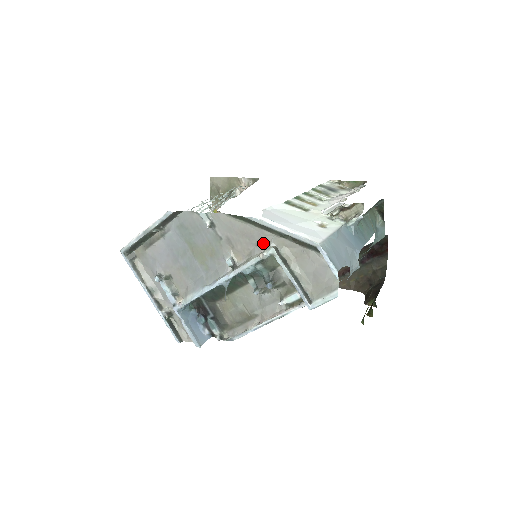
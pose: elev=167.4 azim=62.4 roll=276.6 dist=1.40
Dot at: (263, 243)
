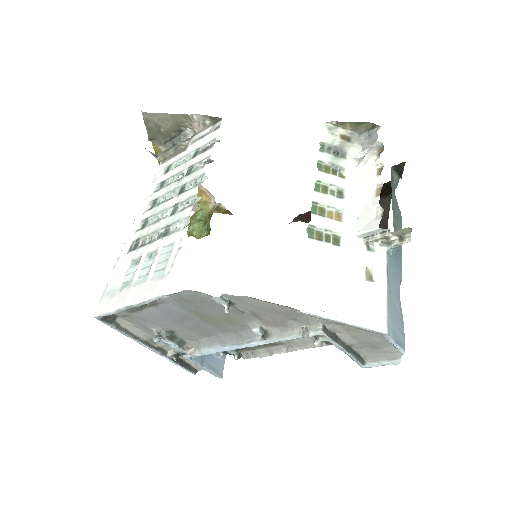
Dot at: (305, 320)
